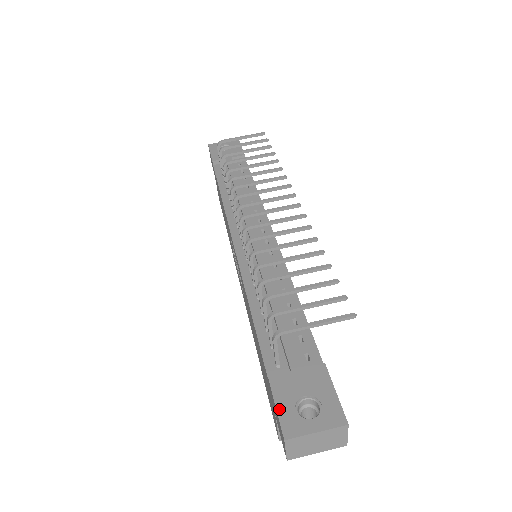
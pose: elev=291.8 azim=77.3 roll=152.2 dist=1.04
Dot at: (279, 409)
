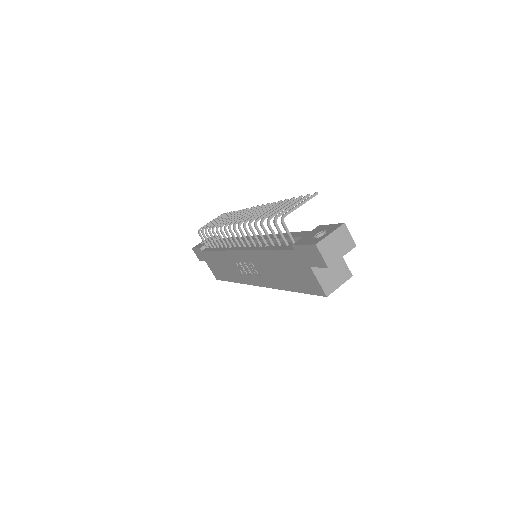
Dot at: (306, 244)
